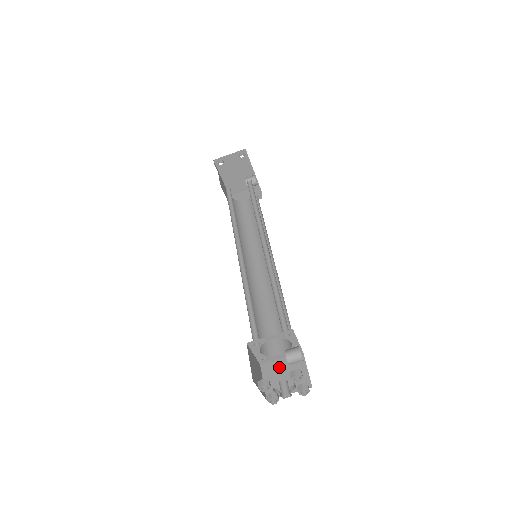
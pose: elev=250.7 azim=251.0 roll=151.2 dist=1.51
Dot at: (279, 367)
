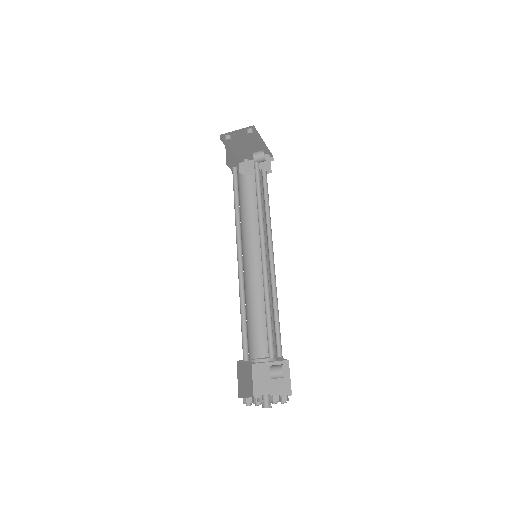
Dot at: (267, 370)
